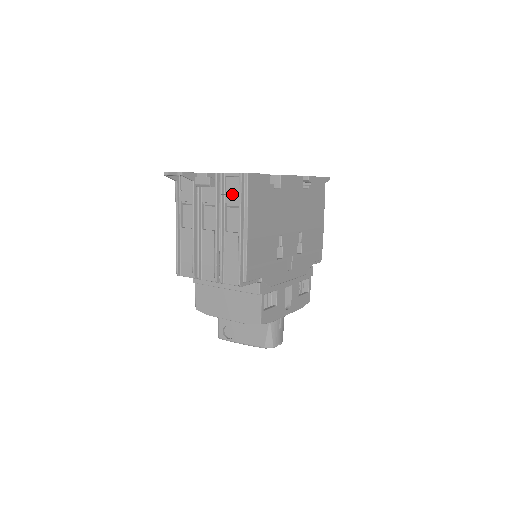
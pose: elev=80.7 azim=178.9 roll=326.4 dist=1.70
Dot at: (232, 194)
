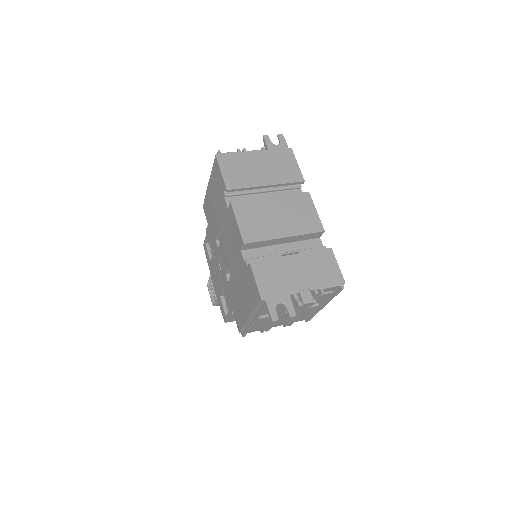
Dot at: (324, 295)
